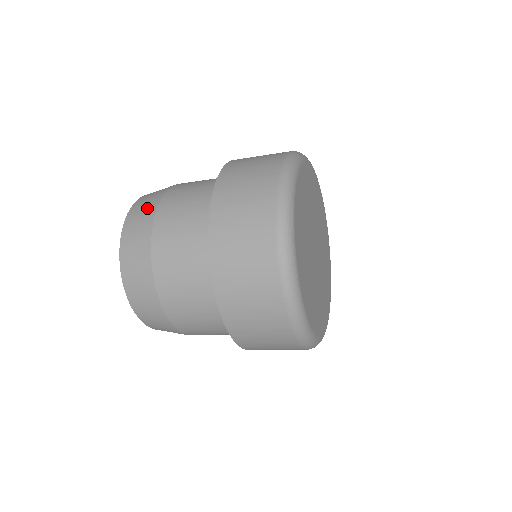
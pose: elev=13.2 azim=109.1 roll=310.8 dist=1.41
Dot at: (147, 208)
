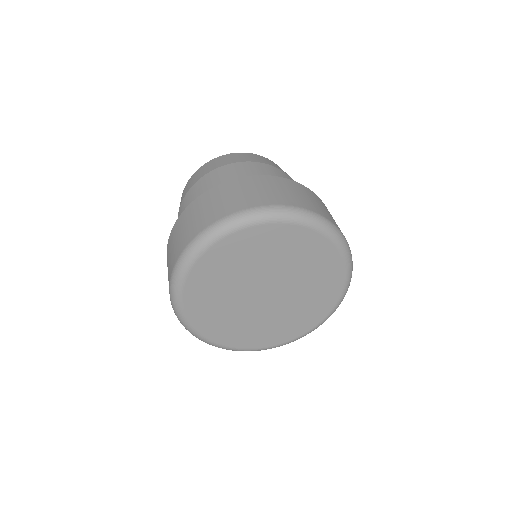
Dot at: occluded
